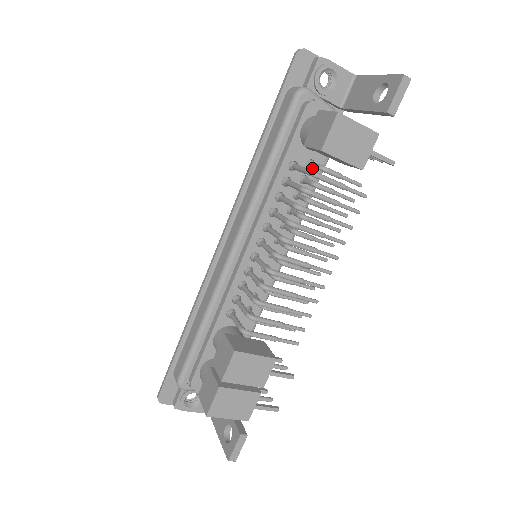
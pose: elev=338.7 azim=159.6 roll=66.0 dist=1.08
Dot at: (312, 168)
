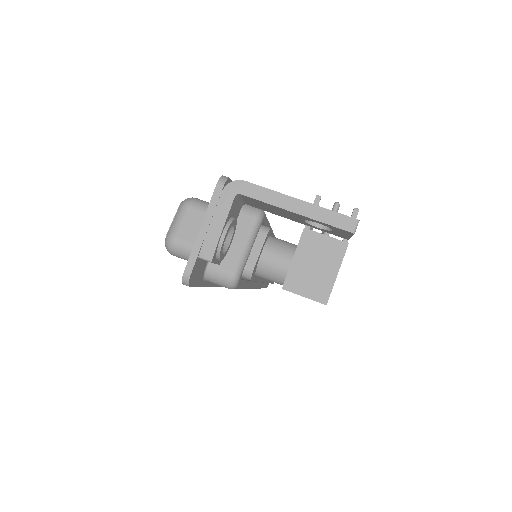
Dot at: occluded
